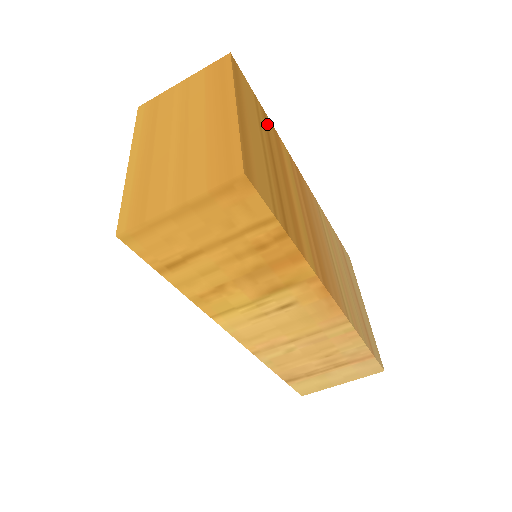
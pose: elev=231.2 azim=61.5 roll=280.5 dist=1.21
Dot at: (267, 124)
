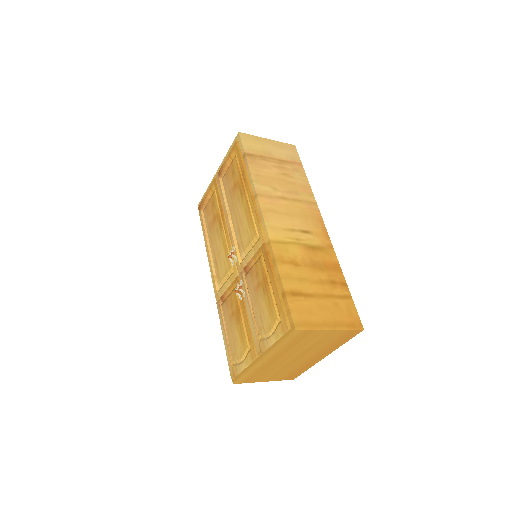
Dot at: occluded
